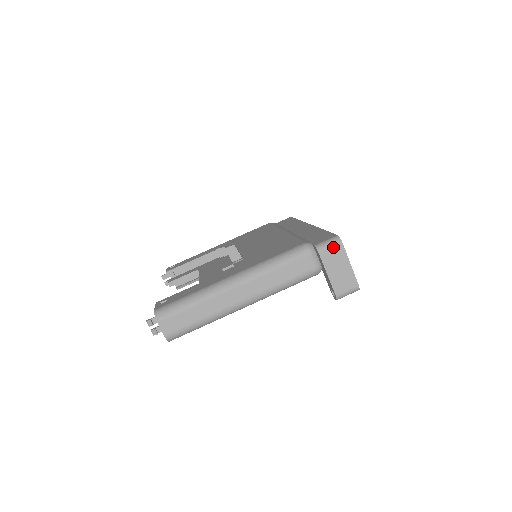
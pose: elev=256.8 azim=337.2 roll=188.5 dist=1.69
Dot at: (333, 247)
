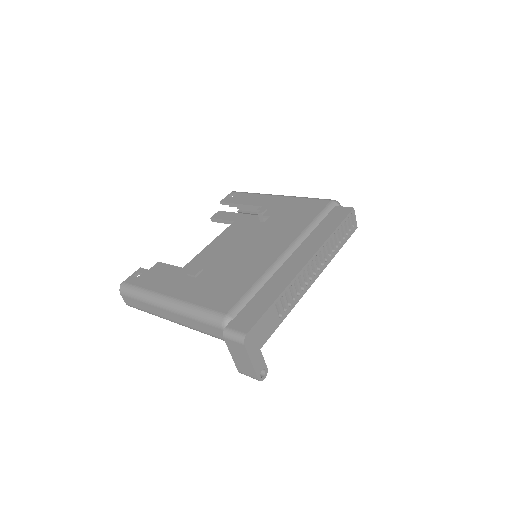
Dot at: (236, 342)
